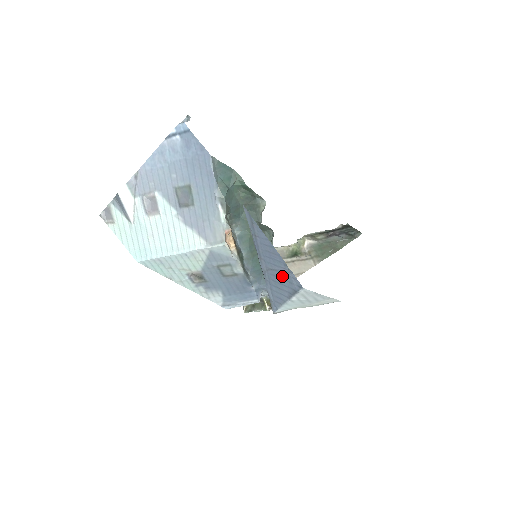
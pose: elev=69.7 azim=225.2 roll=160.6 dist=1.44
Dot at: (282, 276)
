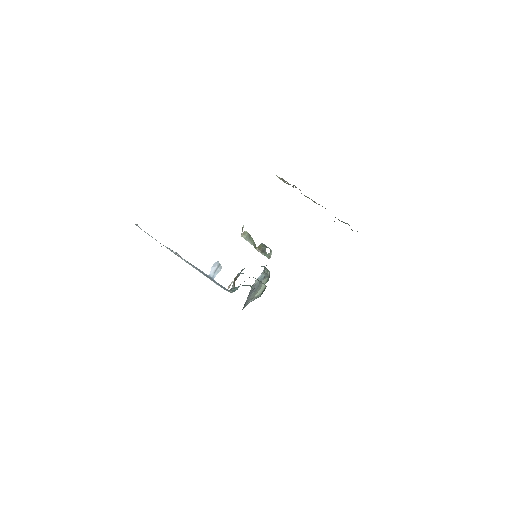
Dot at: occluded
